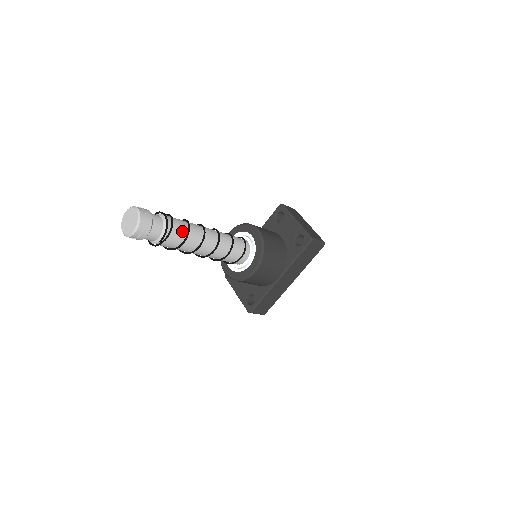
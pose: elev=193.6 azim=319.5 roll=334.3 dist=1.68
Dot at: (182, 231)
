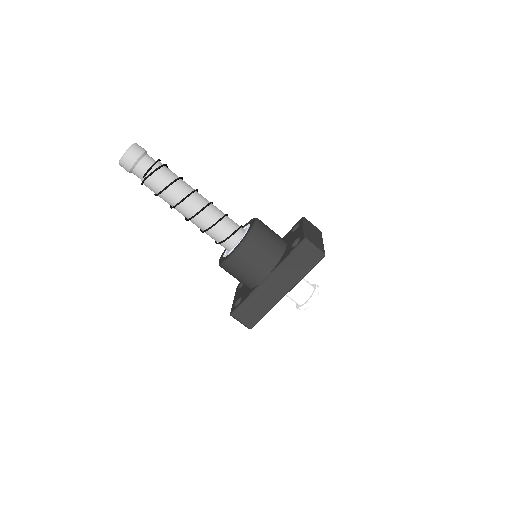
Dot at: (168, 178)
